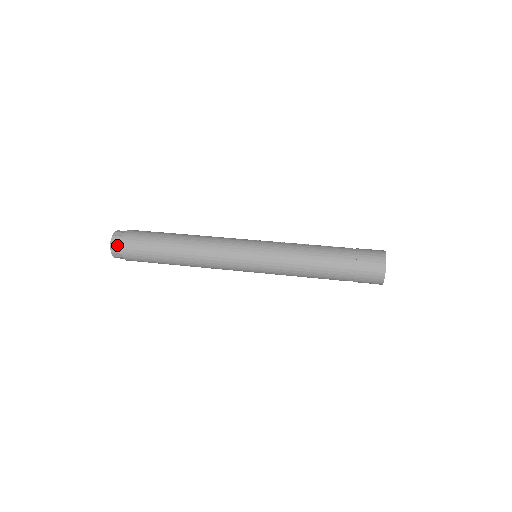
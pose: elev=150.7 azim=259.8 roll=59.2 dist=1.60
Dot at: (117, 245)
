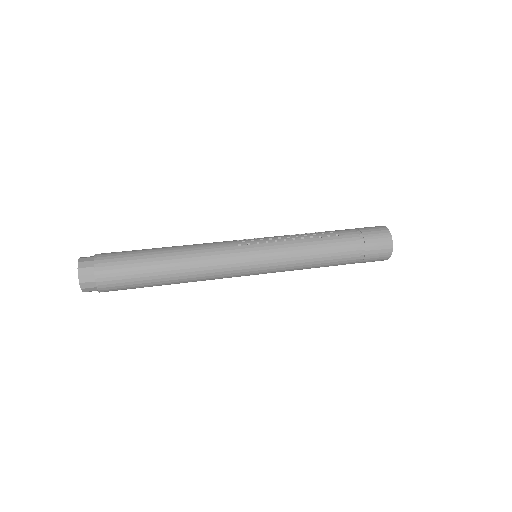
Dot at: (89, 285)
